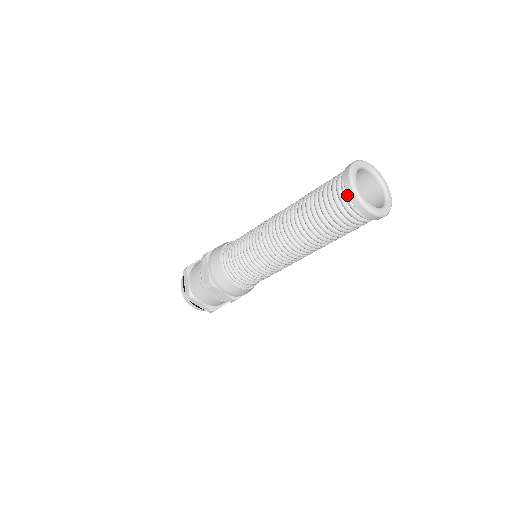
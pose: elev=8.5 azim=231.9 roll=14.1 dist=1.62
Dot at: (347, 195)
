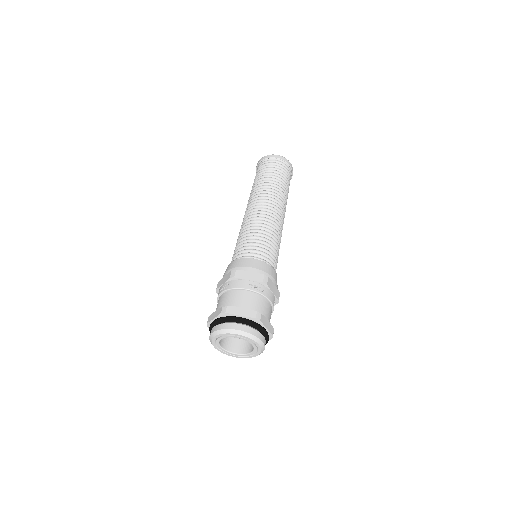
Dot at: (263, 162)
